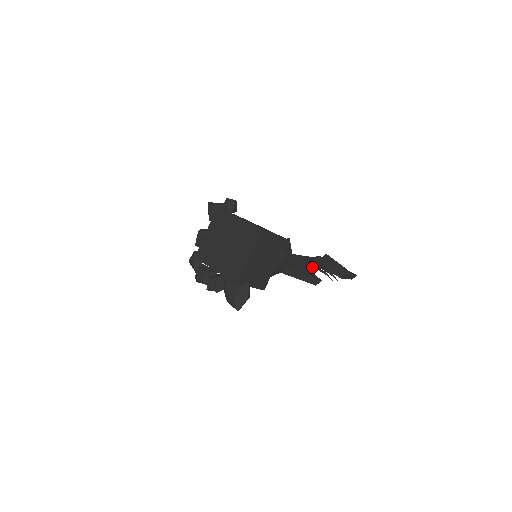
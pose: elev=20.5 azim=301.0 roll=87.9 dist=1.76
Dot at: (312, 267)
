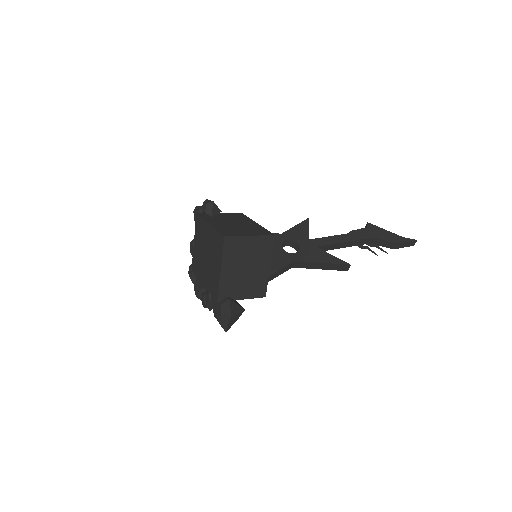
Dot at: (345, 246)
